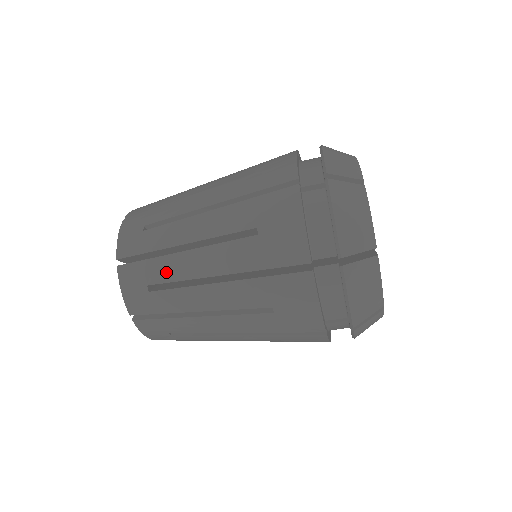
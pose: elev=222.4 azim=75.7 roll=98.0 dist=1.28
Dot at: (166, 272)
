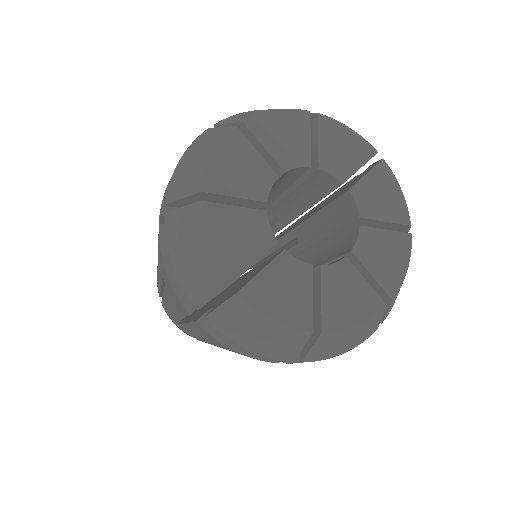
Dot at: occluded
